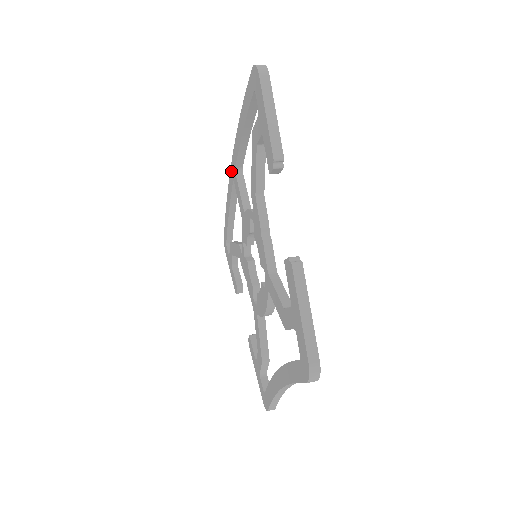
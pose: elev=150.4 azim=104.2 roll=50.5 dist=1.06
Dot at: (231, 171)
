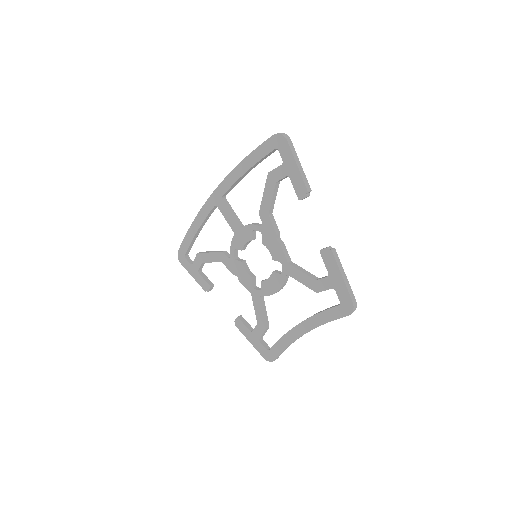
Dot at: (211, 199)
